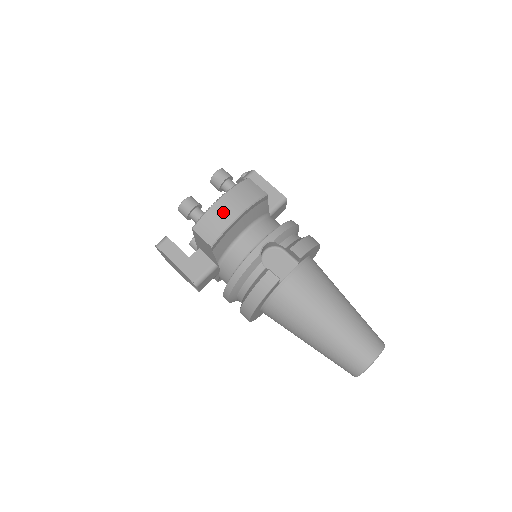
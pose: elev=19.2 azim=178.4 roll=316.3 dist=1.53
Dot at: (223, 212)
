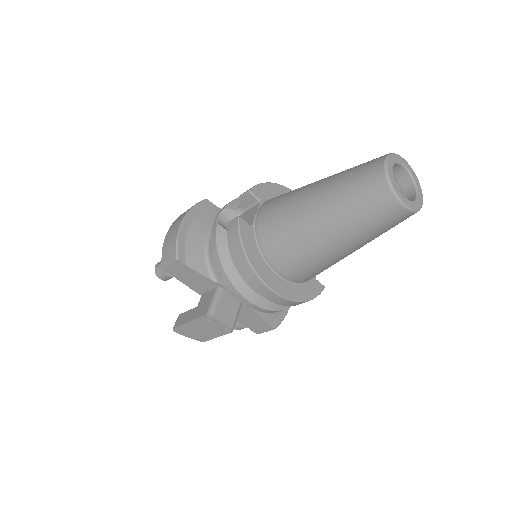
Dot at: (172, 233)
